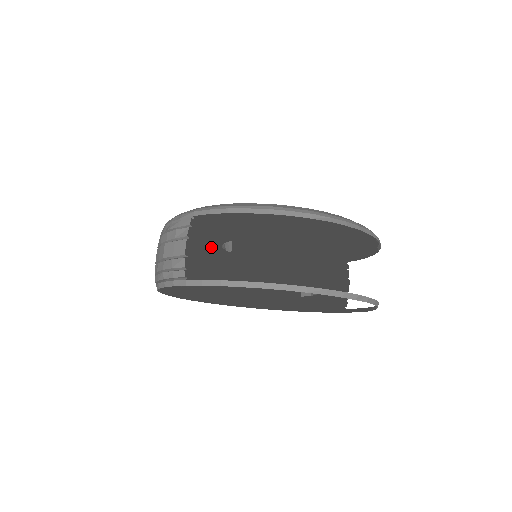
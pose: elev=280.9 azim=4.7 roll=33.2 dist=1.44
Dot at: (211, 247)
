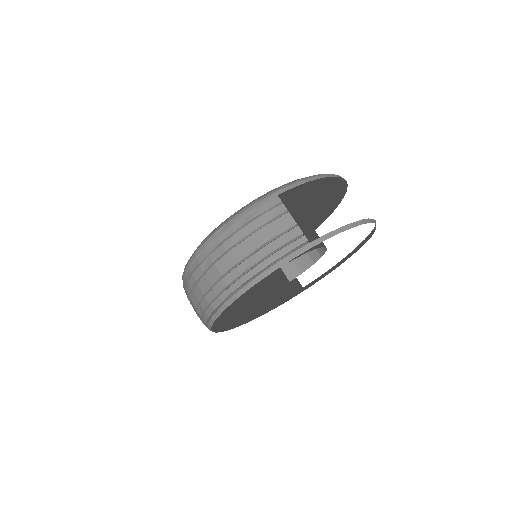
Dot at: occluded
